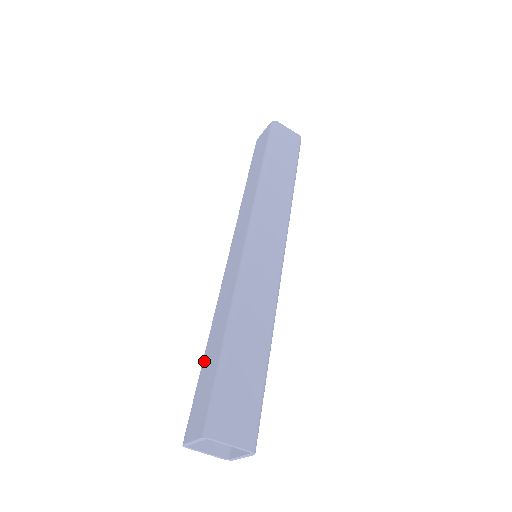
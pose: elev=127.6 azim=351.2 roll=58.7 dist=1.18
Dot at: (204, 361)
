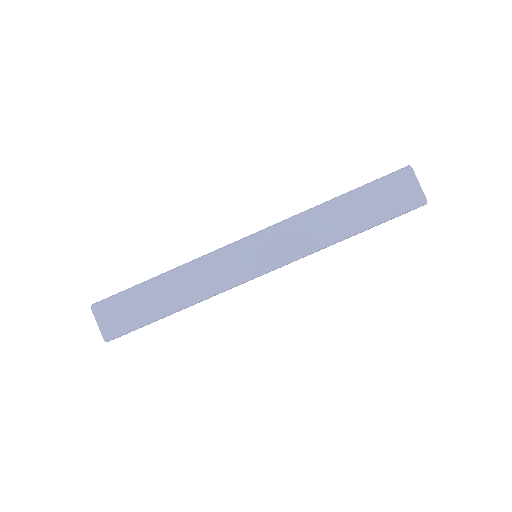
Dot at: (149, 288)
